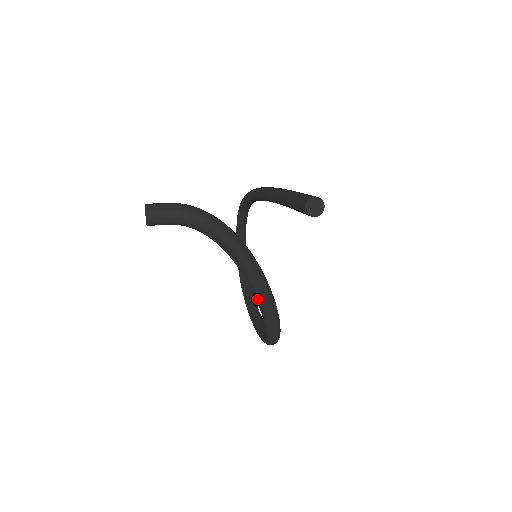
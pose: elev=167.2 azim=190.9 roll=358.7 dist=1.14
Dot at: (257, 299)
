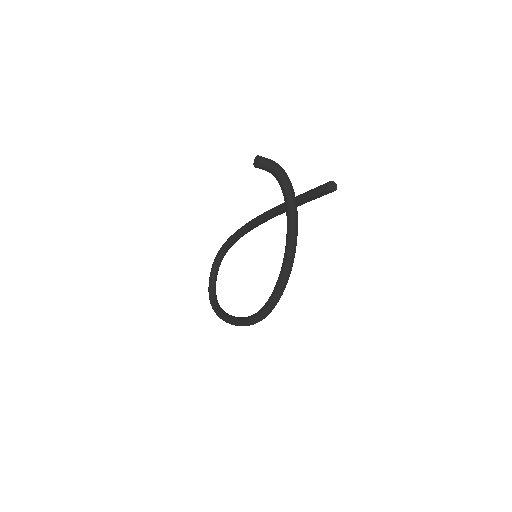
Dot at: (289, 244)
